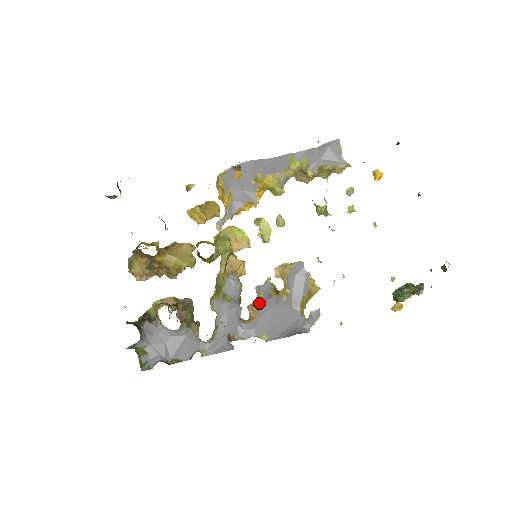
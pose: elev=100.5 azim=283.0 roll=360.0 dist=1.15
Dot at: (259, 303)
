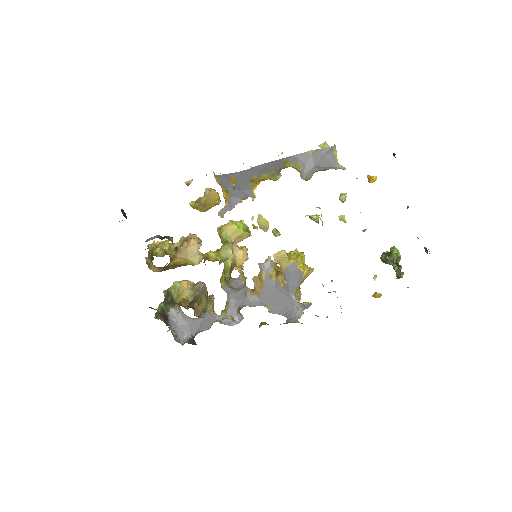
Dot at: (262, 282)
